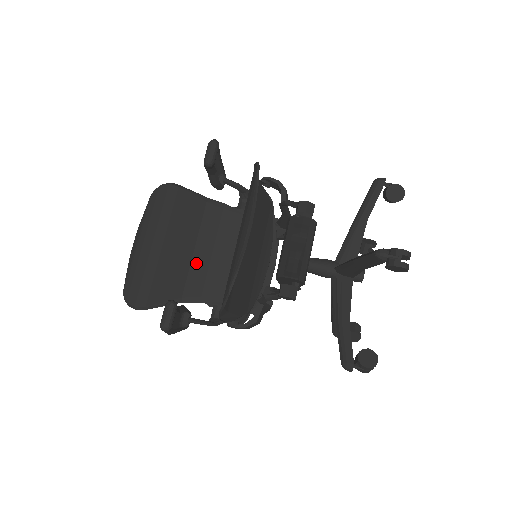
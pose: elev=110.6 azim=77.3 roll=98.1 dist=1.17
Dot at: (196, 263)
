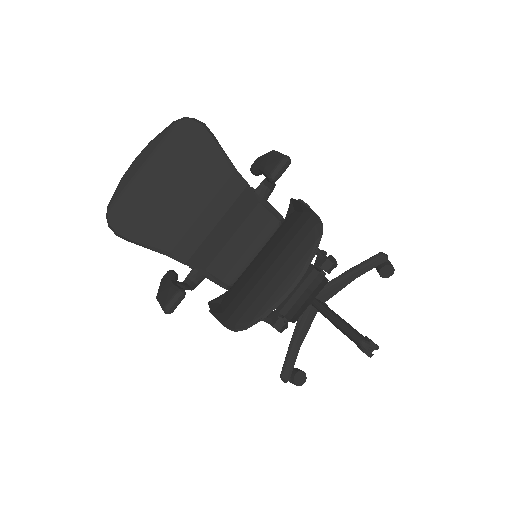
Dot at: (197, 227)
